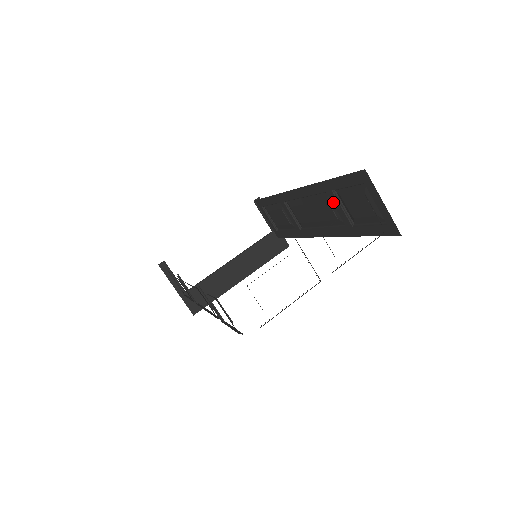
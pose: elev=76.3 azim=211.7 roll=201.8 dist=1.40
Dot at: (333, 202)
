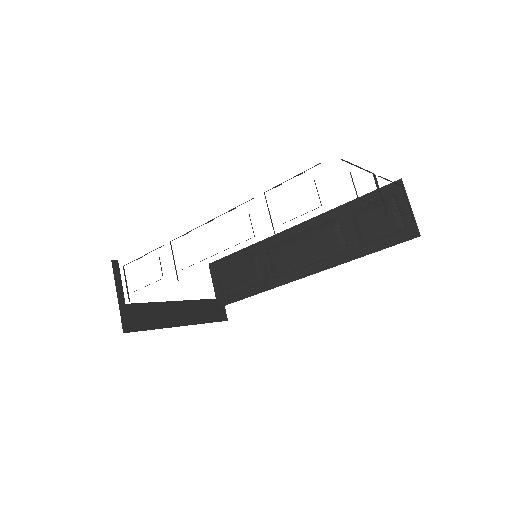
Dot at: (343, 226)
